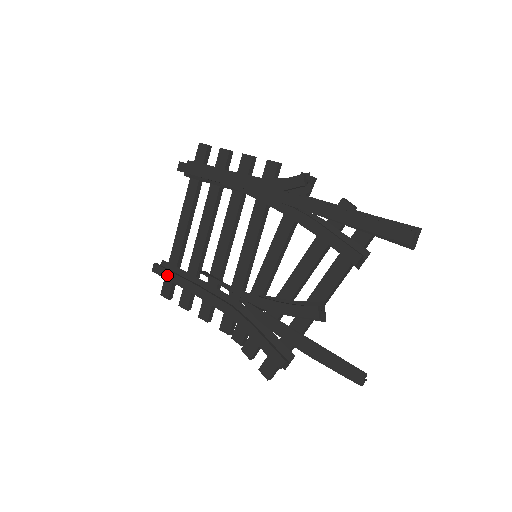
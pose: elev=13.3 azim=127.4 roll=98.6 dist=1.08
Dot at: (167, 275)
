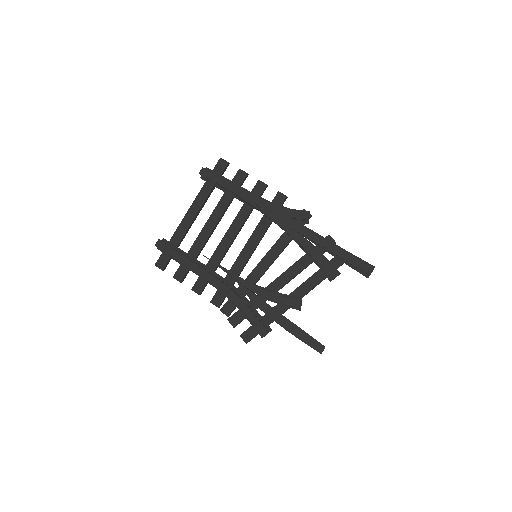
Dot at: (171, 252)
